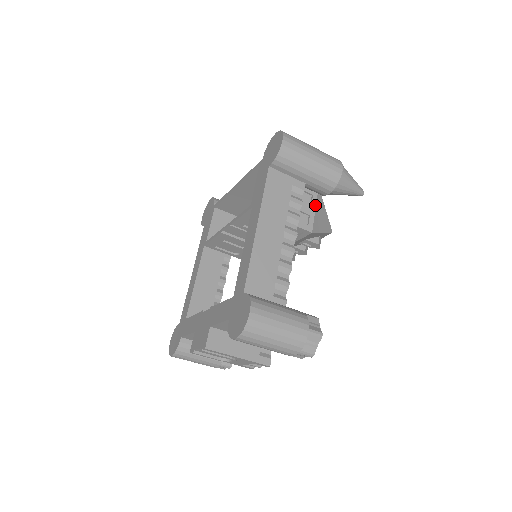
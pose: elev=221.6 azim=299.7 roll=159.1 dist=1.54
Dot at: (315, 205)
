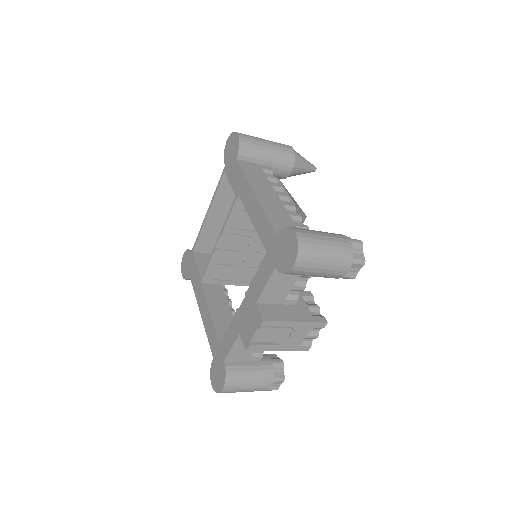
Dot at: (284, 189)
